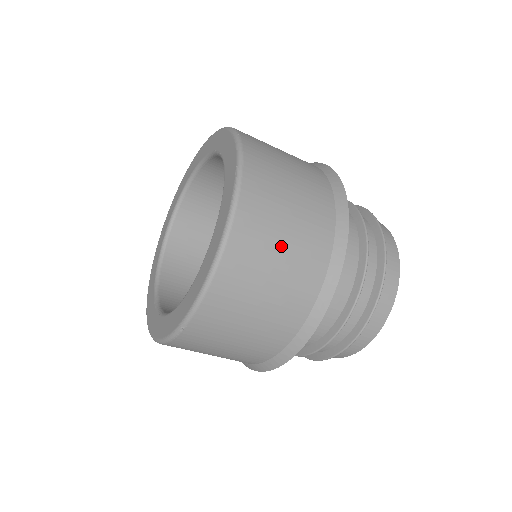
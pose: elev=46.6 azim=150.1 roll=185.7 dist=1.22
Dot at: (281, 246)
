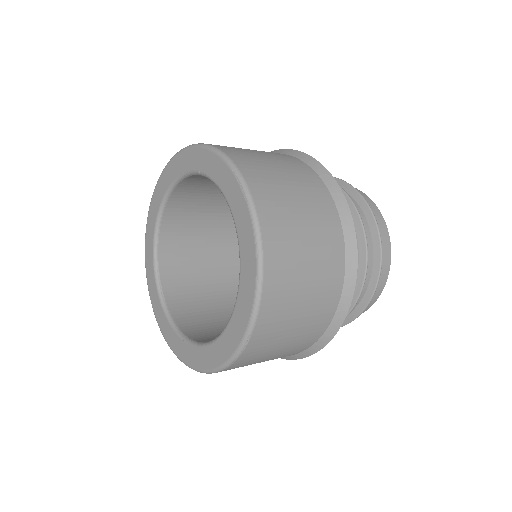
Dot at: (302, 226)
